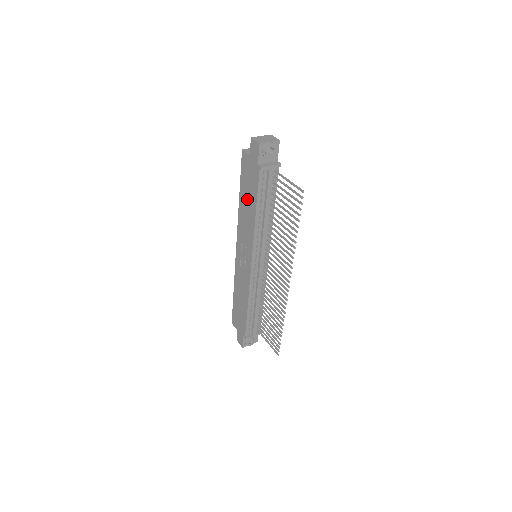
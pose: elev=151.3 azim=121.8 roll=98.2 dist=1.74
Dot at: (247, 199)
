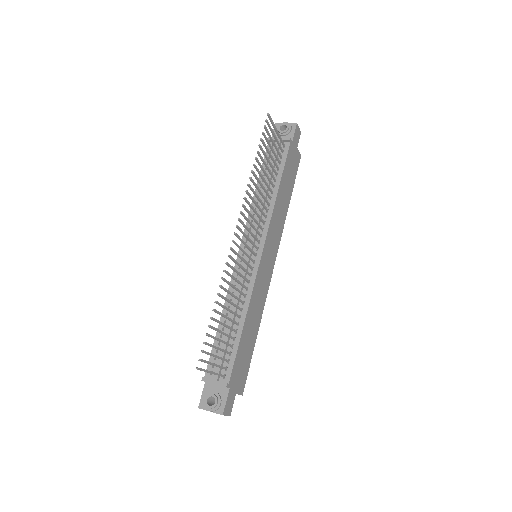
Dot at: occluded
